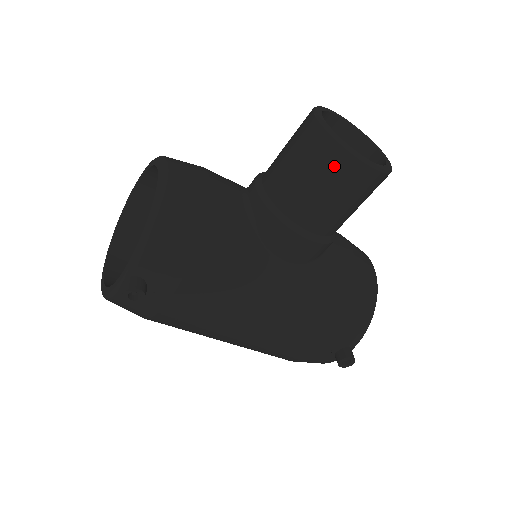
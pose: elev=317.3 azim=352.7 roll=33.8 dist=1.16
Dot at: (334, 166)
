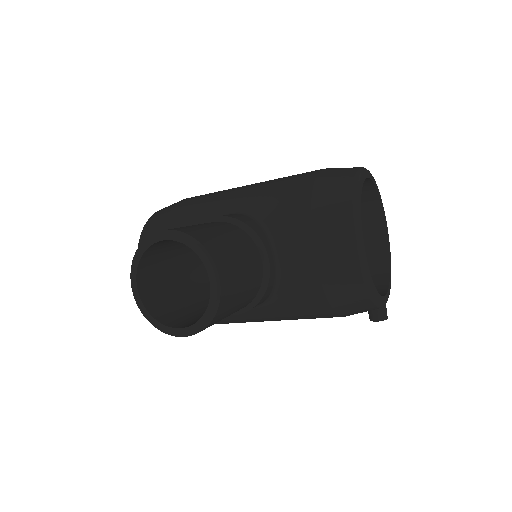
Dot at: occluded
